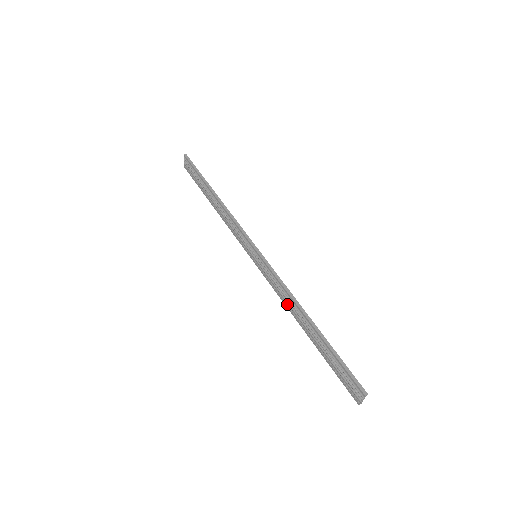
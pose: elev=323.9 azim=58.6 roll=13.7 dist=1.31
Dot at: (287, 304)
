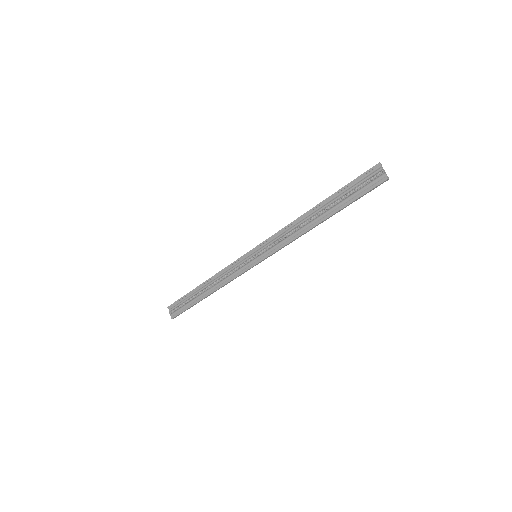
Dot at: (297, 234)
